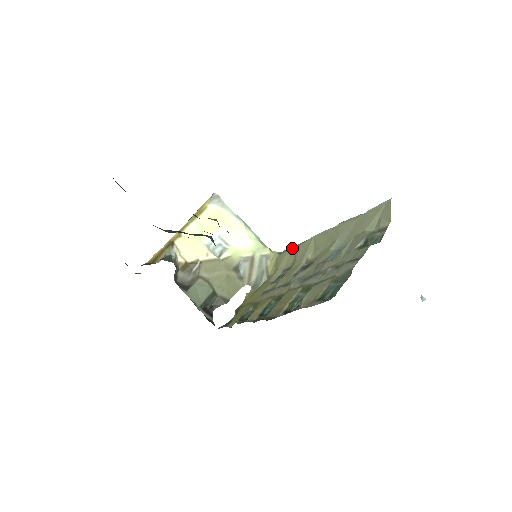
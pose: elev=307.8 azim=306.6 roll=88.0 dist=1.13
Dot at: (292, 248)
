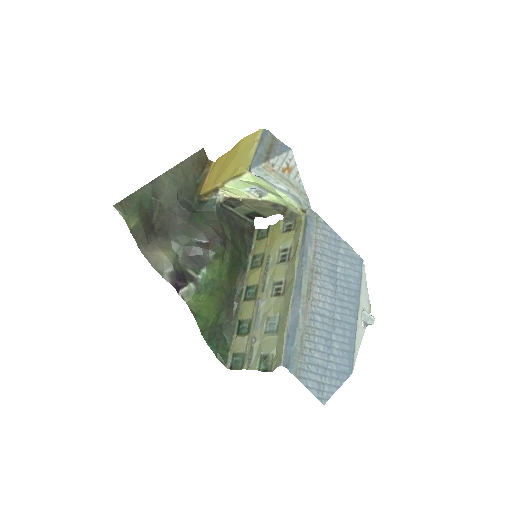
Dot at: (300, 243)
